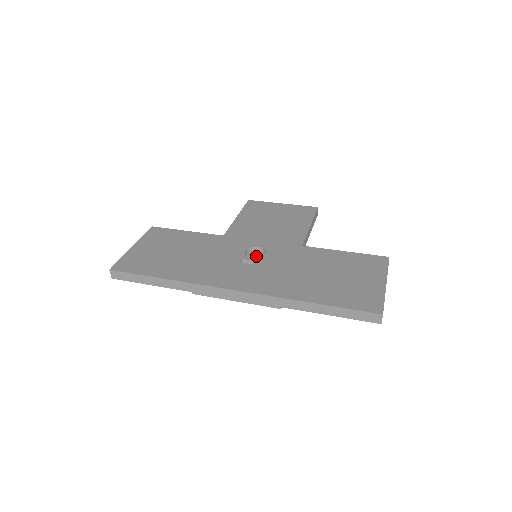
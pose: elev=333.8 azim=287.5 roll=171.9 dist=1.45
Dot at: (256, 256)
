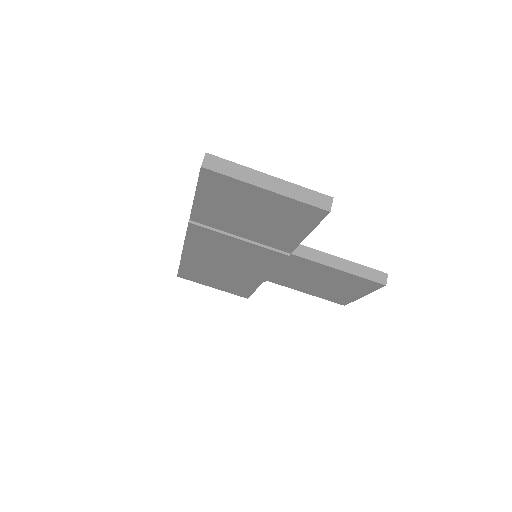
Dot at: occluded
